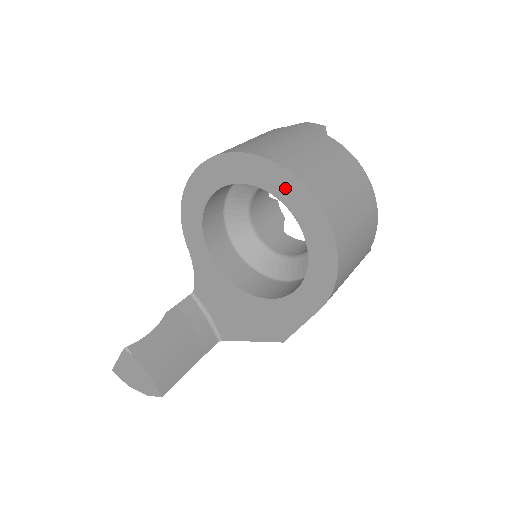
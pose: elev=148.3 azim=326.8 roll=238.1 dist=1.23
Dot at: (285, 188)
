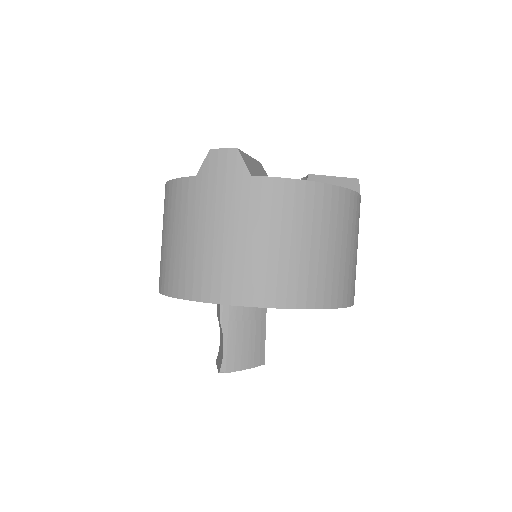
Dot at: occluded
